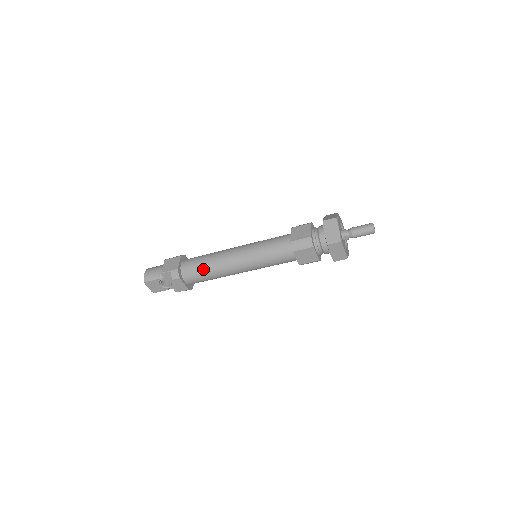
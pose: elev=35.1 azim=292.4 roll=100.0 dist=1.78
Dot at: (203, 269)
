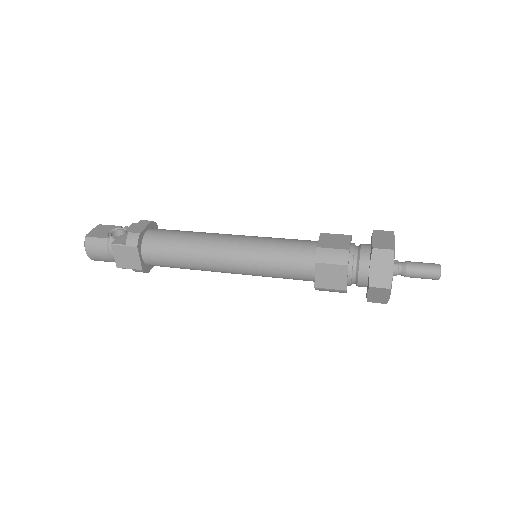
Dot at: occluded
